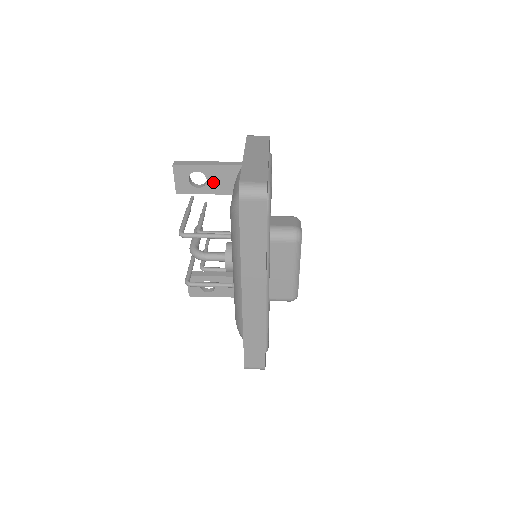
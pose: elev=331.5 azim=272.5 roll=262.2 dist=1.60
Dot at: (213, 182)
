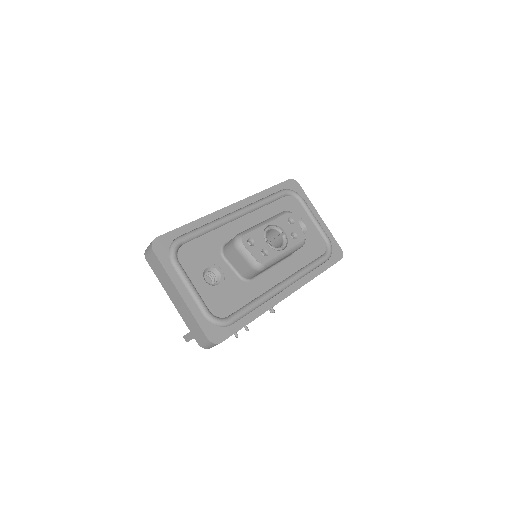
Dot at: occluded
